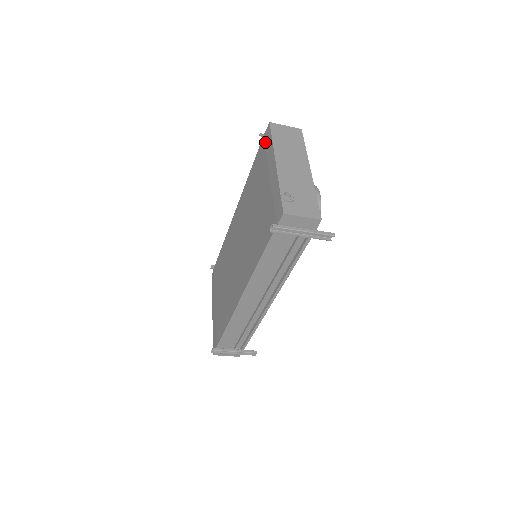
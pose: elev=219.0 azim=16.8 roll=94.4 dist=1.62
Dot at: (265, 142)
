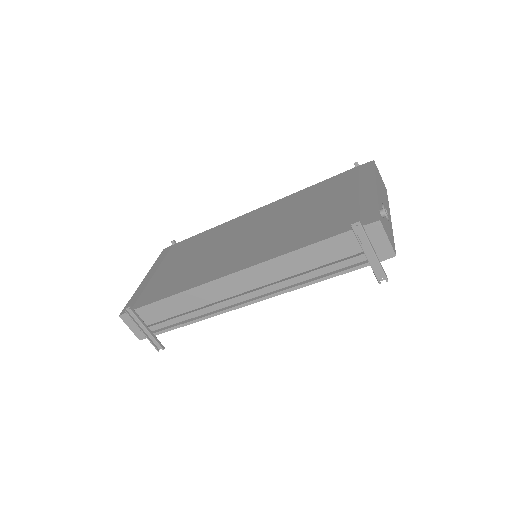
Dot at: (360, 170)
